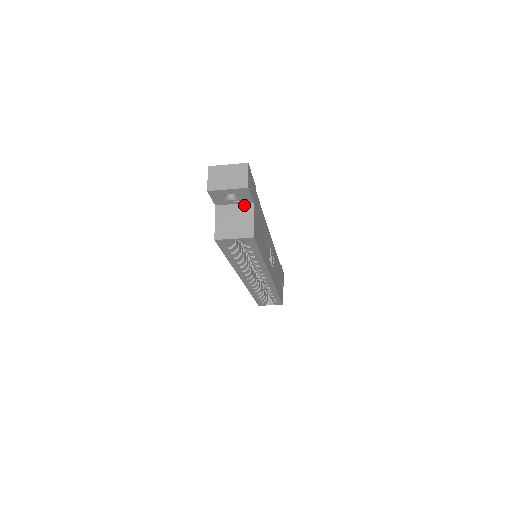
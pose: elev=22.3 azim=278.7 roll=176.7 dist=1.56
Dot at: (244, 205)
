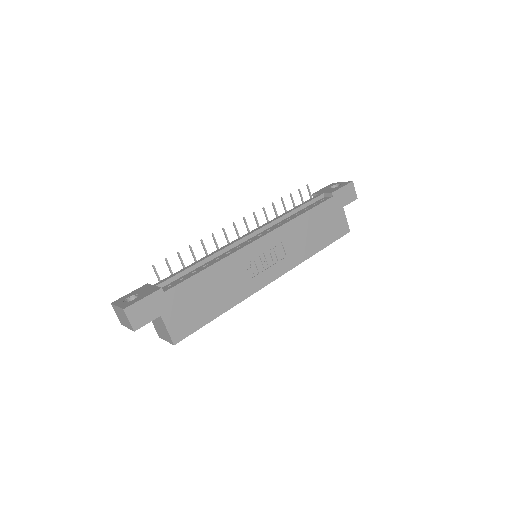
Dot at: occluded
